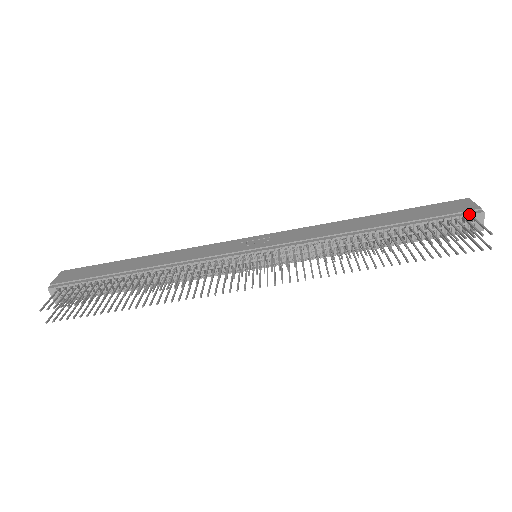
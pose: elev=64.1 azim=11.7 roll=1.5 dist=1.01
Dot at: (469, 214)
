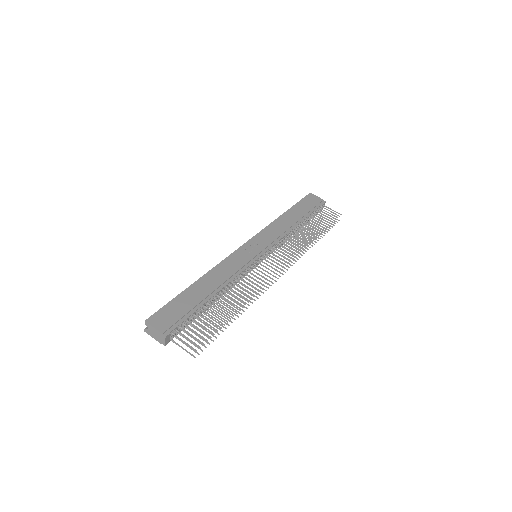
Dot at: (322, 204)
